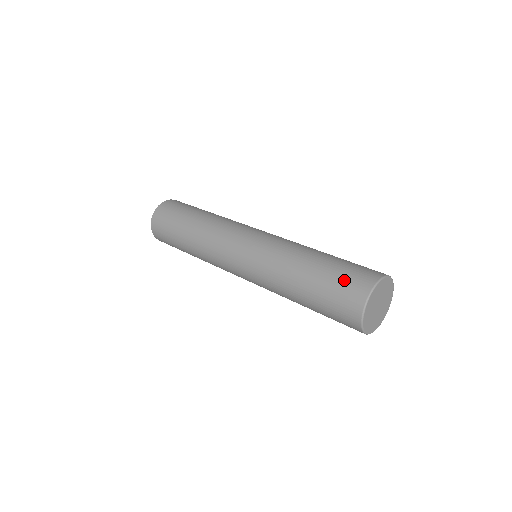
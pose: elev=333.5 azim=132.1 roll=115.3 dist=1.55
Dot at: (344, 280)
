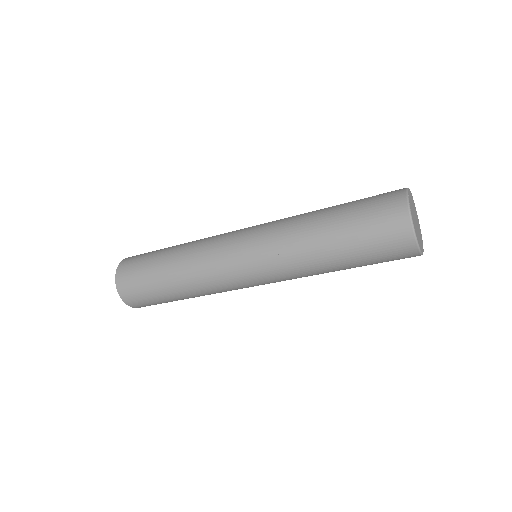
Dot at: (373, 201)
